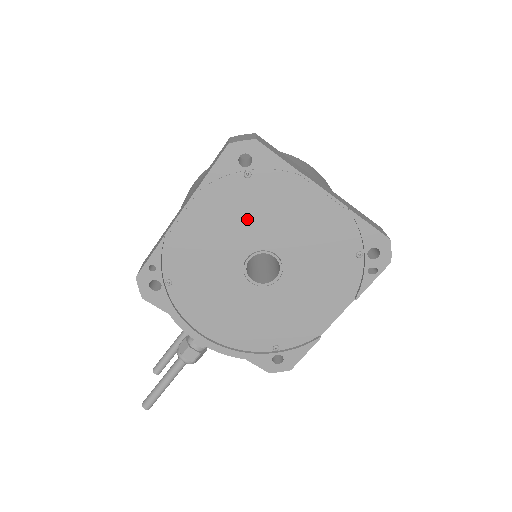
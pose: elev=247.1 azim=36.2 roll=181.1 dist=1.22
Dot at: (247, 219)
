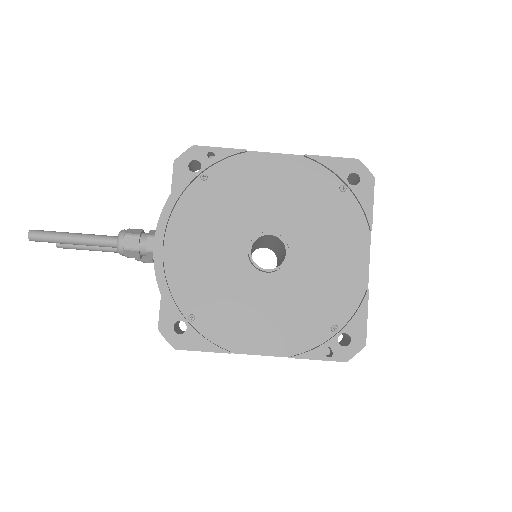
Dot at: (306, 210)
